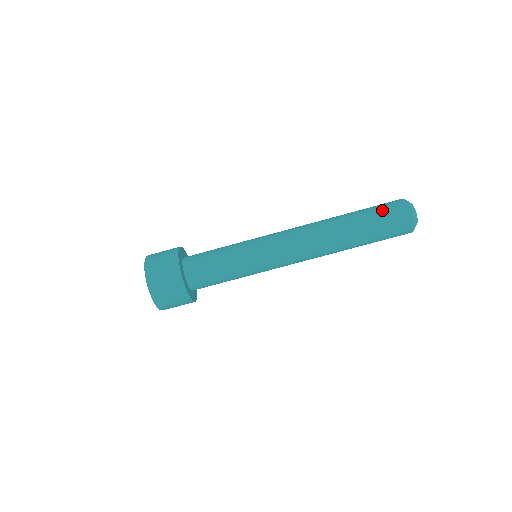
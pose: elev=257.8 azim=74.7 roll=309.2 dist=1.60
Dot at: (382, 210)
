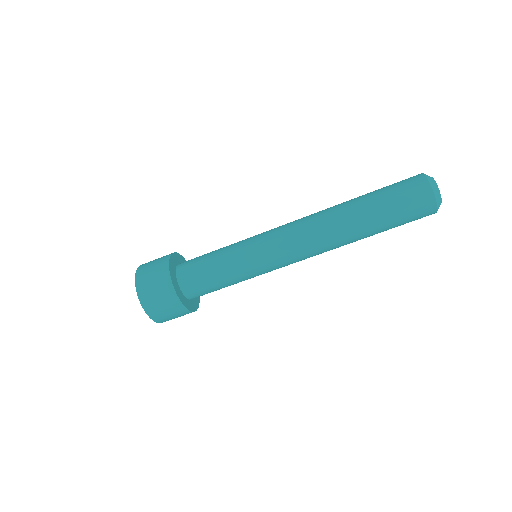
Dot at: (403, 209)
